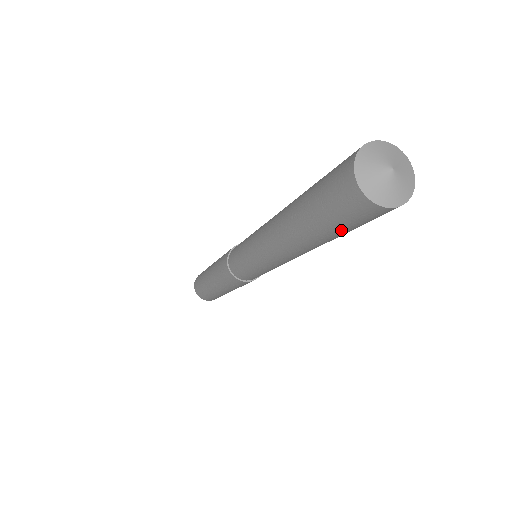
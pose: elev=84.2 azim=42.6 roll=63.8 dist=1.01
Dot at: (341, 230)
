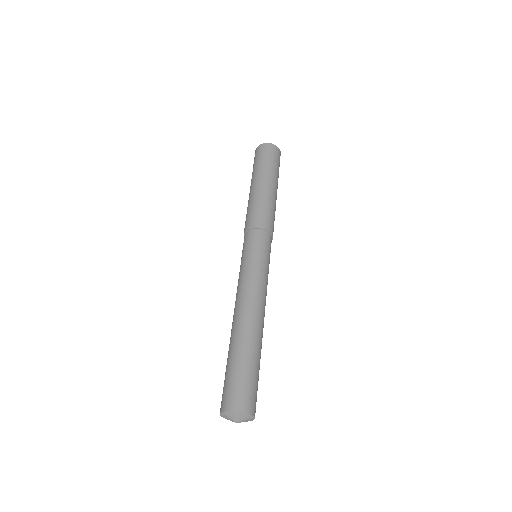
Dot at: occluded
